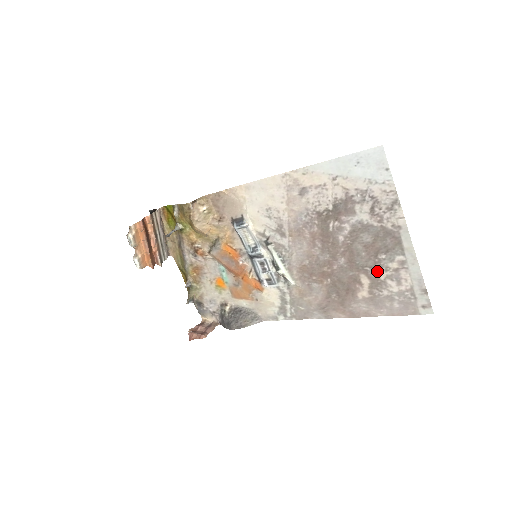
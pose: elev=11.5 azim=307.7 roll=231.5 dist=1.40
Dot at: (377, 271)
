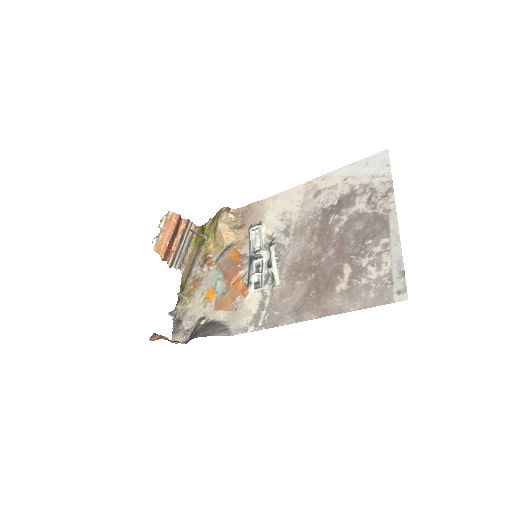
Dot at: (361, 258)
